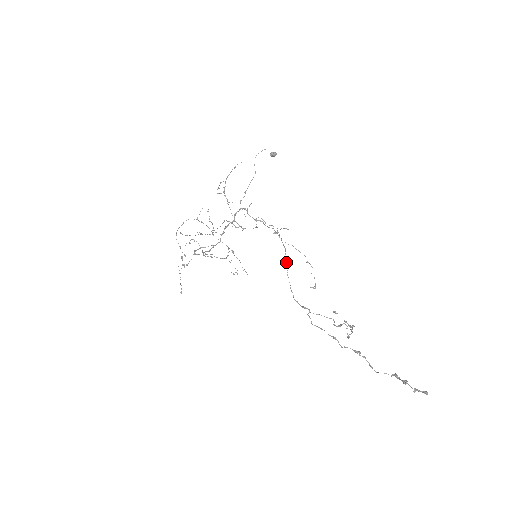
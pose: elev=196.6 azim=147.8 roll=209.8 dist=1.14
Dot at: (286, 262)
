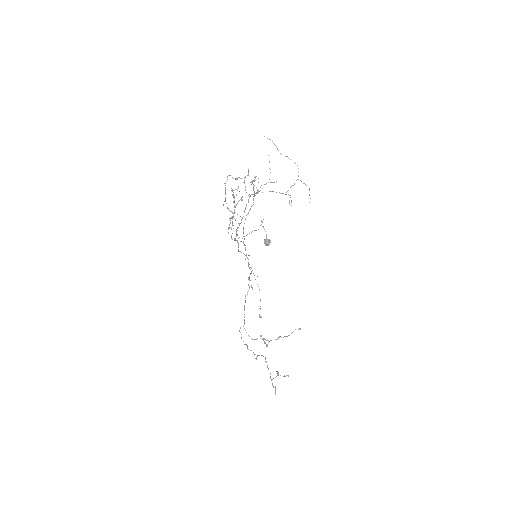
Dot at: occluded
